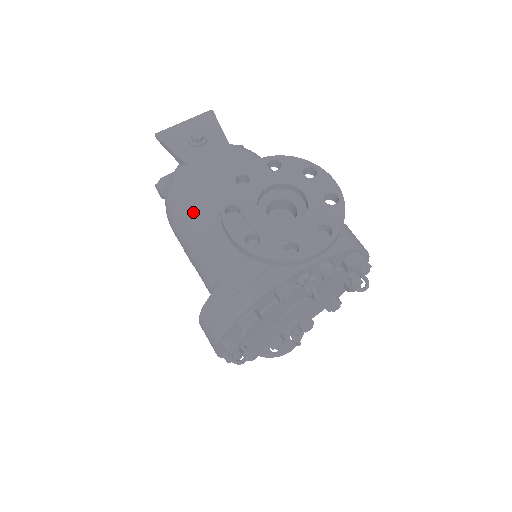
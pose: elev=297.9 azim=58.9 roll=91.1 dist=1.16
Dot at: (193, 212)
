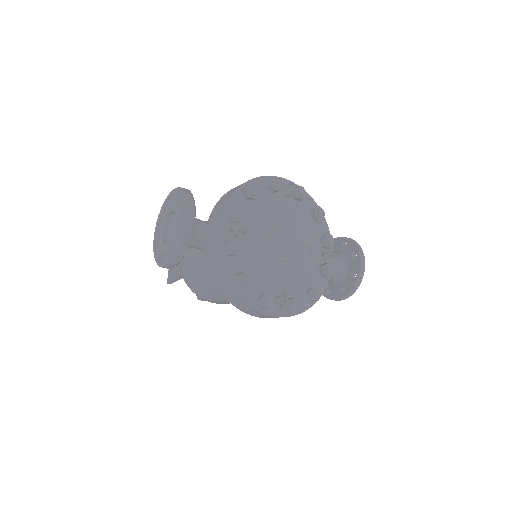
Dot at: (199, 284)
